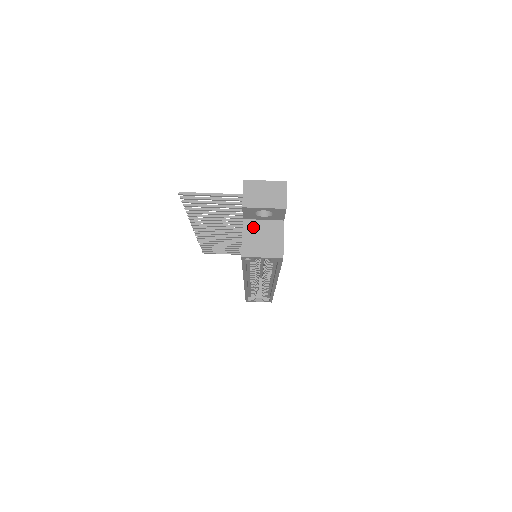
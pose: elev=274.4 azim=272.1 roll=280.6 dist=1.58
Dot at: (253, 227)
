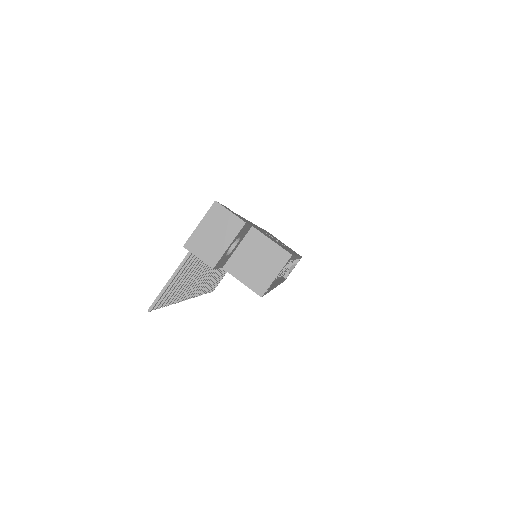
Dot at: (238, 264)
